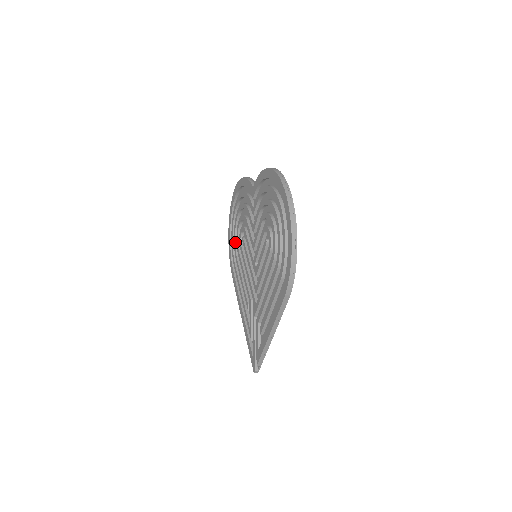
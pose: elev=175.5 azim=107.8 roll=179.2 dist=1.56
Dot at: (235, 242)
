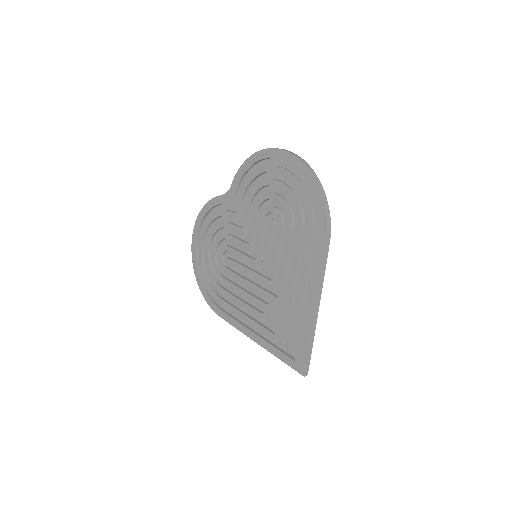
Dot at: (213, 276)
